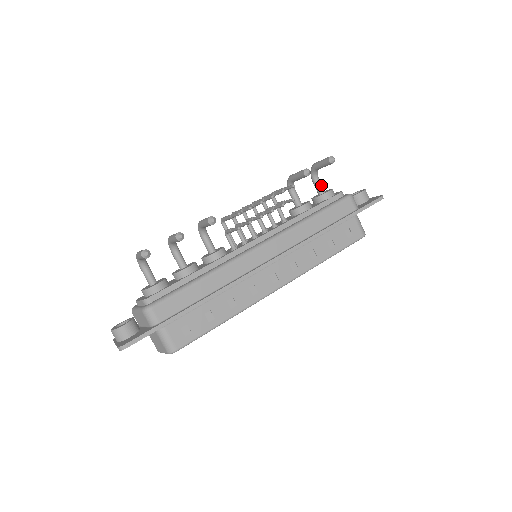
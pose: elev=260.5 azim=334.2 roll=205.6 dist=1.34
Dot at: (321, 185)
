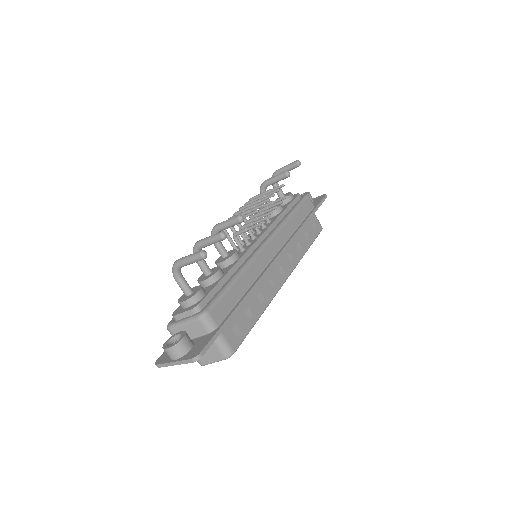
Dot at: (281, 190)
